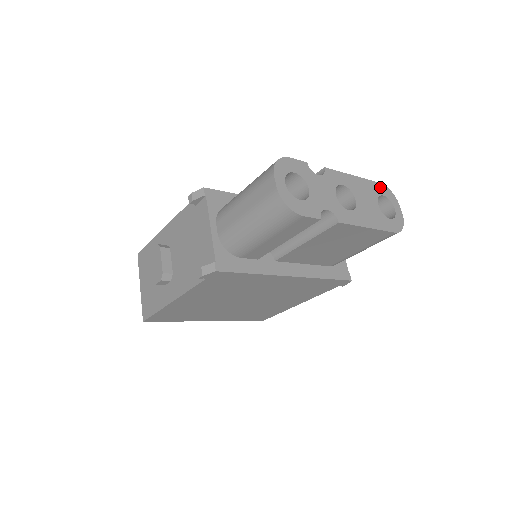
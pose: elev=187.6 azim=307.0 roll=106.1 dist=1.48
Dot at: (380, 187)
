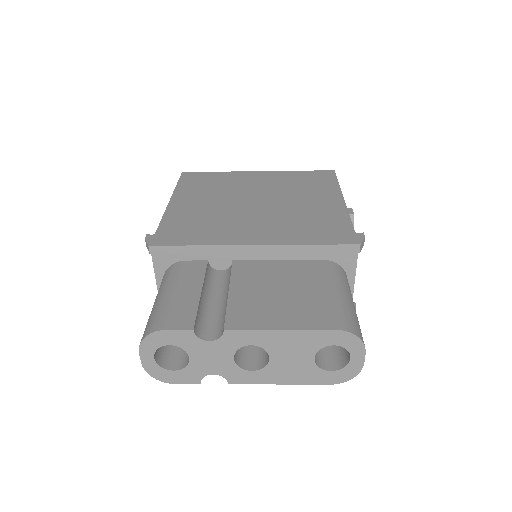
Dot at: (333, 335)
